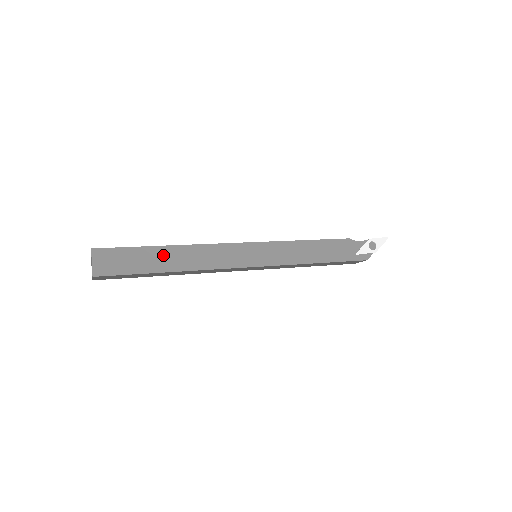
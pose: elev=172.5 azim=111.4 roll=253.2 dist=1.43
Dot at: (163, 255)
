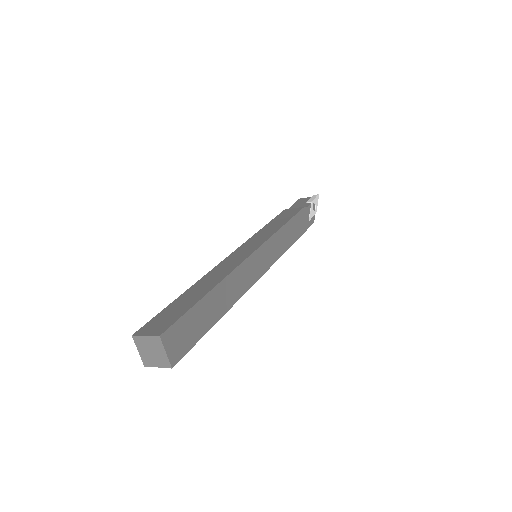
Dot at: (213, 301)
